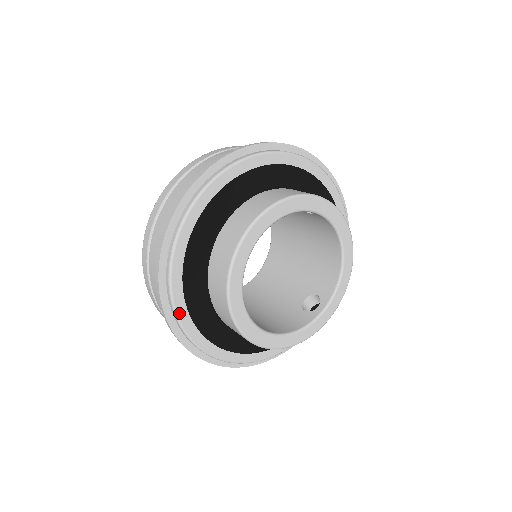
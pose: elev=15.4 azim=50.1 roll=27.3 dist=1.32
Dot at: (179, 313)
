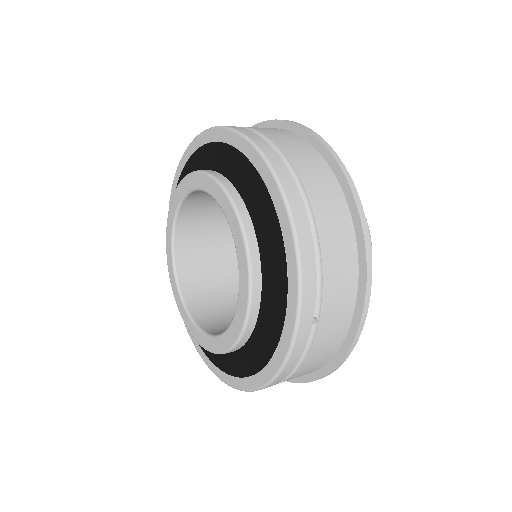
Dot at: occluded
